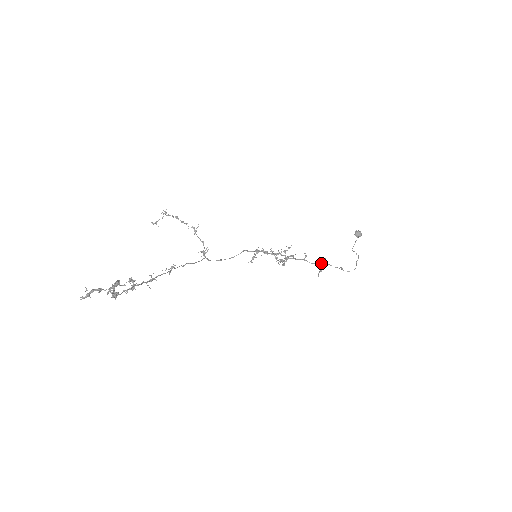
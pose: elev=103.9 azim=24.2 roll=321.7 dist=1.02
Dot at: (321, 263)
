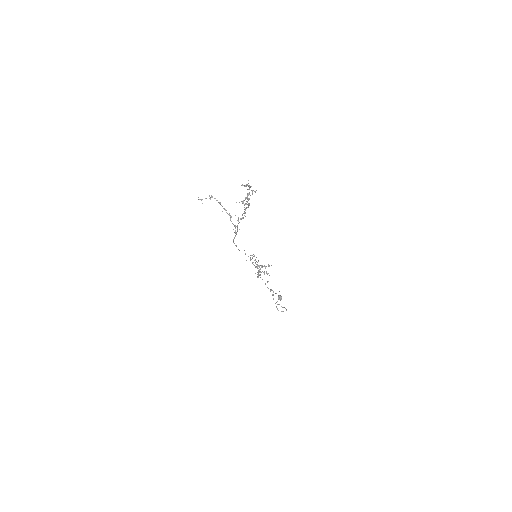
Dot at: occluded
